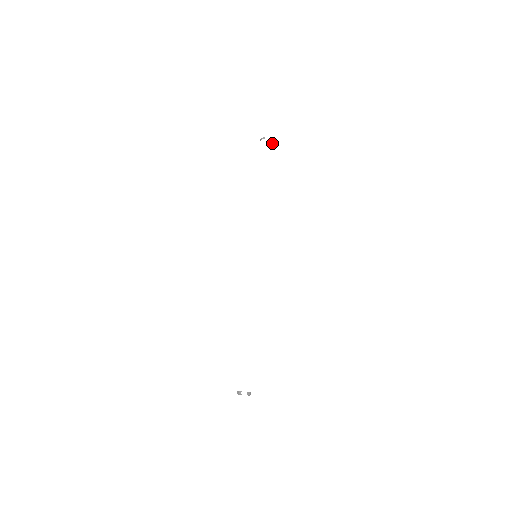
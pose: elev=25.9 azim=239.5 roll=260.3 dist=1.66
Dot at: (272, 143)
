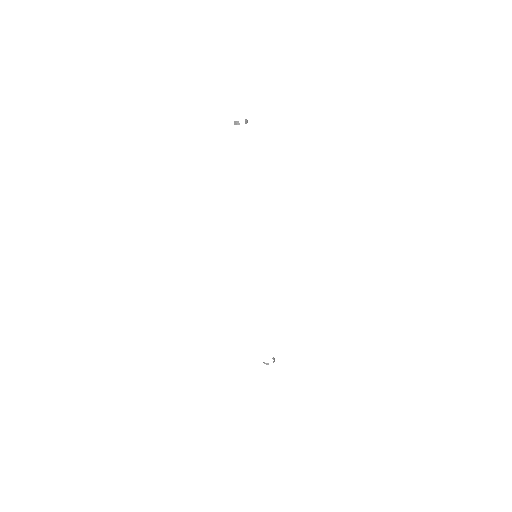
Dot at: occluded
